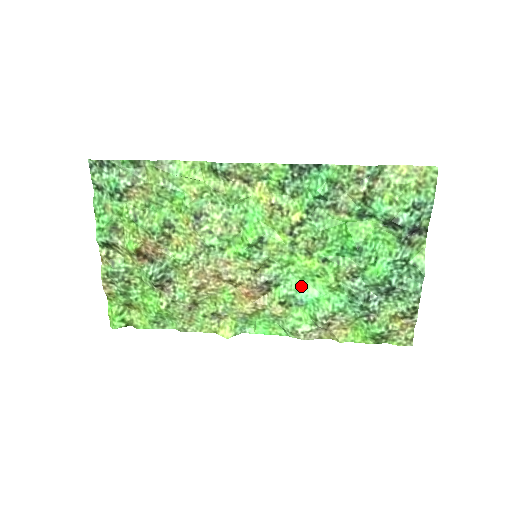
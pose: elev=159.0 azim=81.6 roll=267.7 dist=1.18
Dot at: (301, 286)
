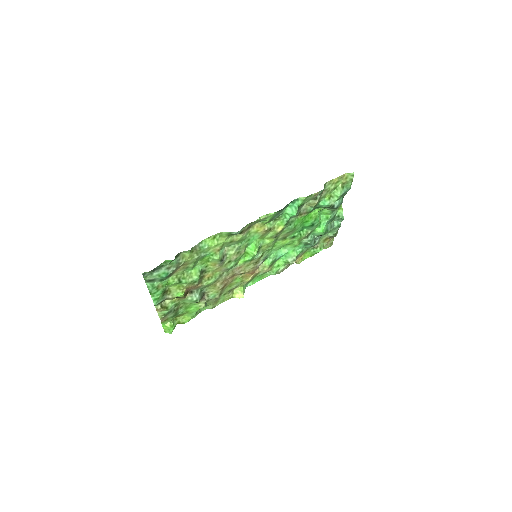
Dot at: (278, 252)
